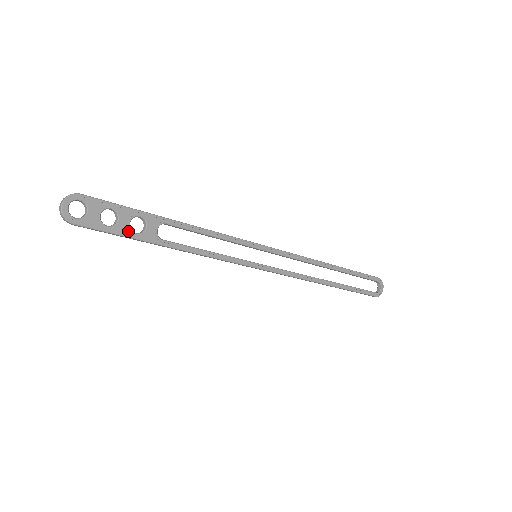
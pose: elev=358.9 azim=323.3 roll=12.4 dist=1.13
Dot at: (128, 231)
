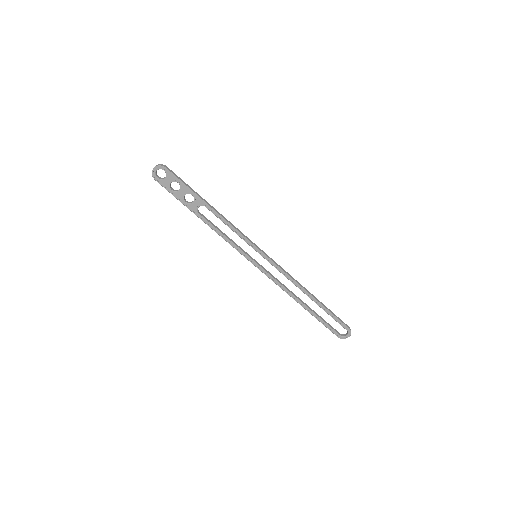
Dot at: (182, 198)
